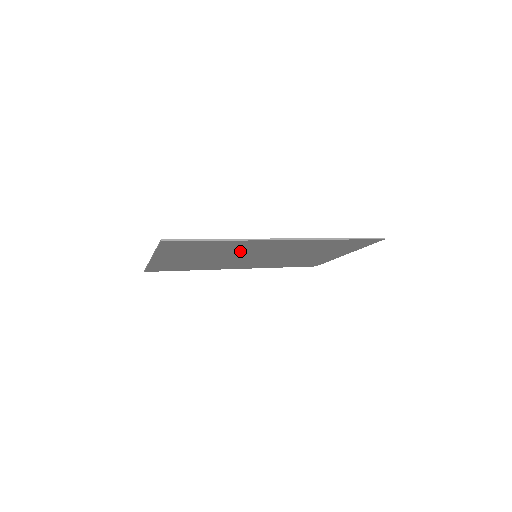
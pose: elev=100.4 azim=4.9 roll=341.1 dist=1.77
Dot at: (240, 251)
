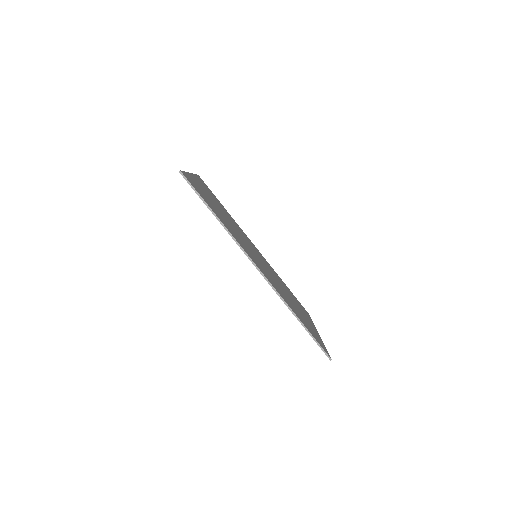
Dot at: occluded
